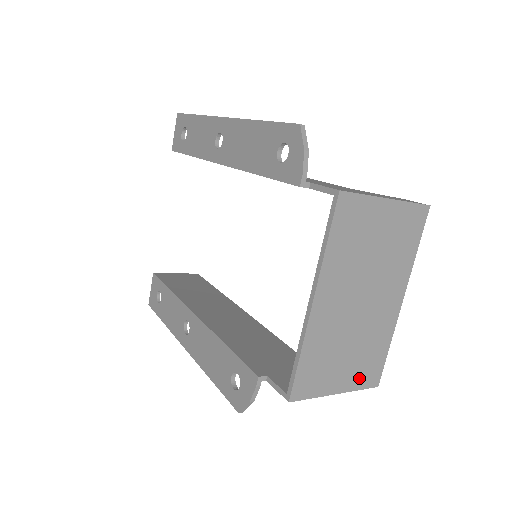
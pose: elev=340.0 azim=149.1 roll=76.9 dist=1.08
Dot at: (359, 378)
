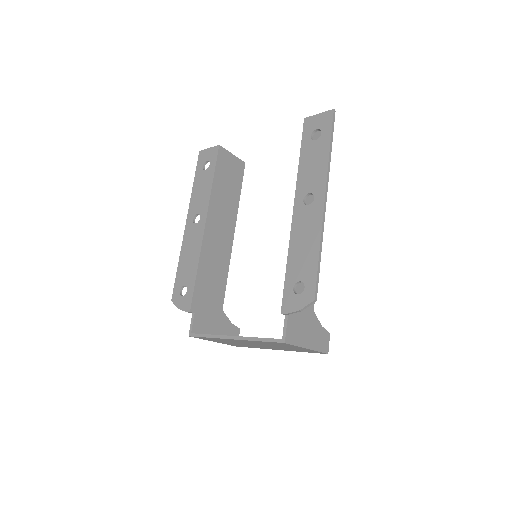
Dot at: (229, 344)
